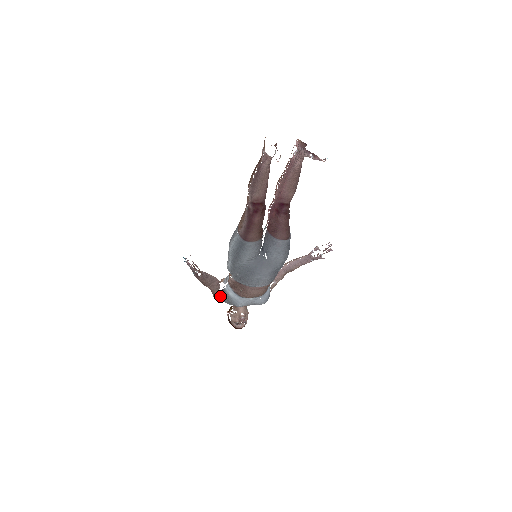
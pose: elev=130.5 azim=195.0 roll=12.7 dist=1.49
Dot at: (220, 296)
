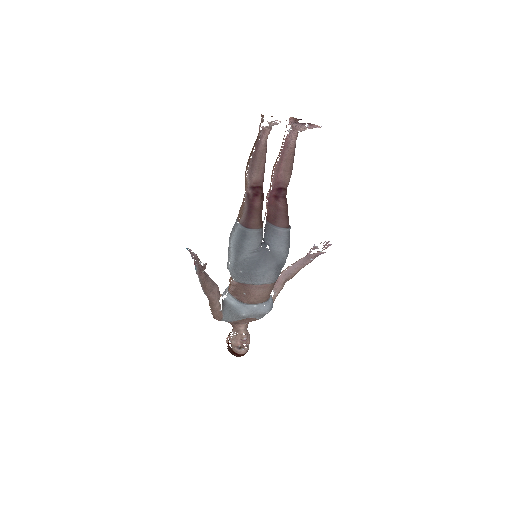
Dot at: (220, 310)
